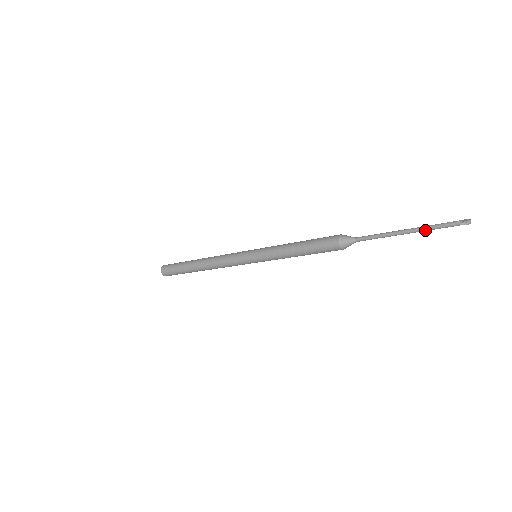
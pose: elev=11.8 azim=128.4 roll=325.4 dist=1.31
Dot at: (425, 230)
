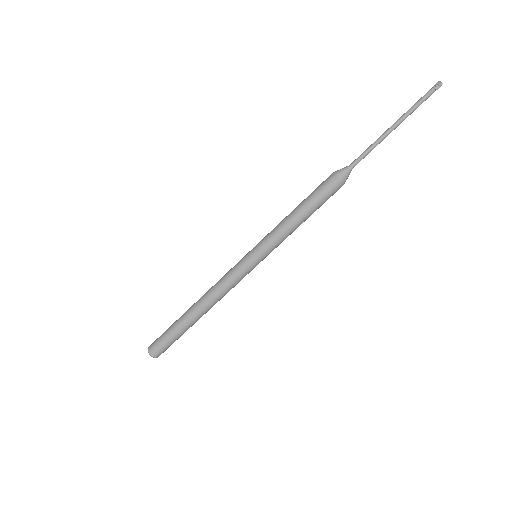
Dot at: (407, 113)
